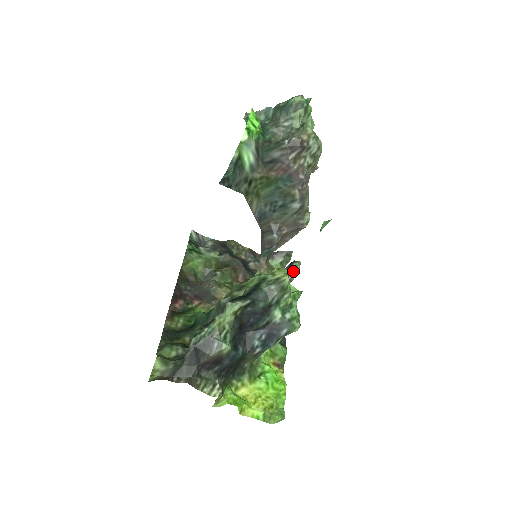
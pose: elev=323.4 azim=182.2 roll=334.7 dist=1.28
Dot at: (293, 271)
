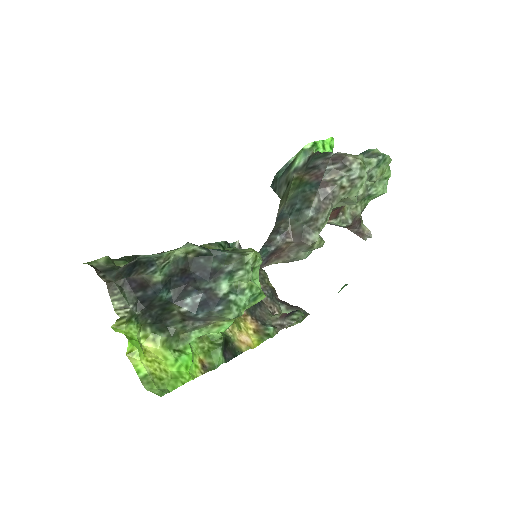
Dot at: (291, 318)
